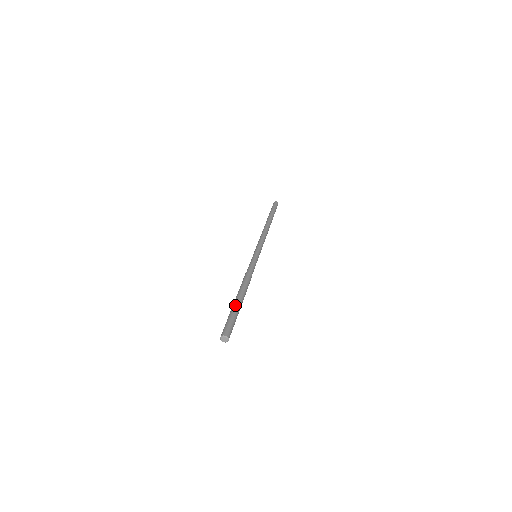
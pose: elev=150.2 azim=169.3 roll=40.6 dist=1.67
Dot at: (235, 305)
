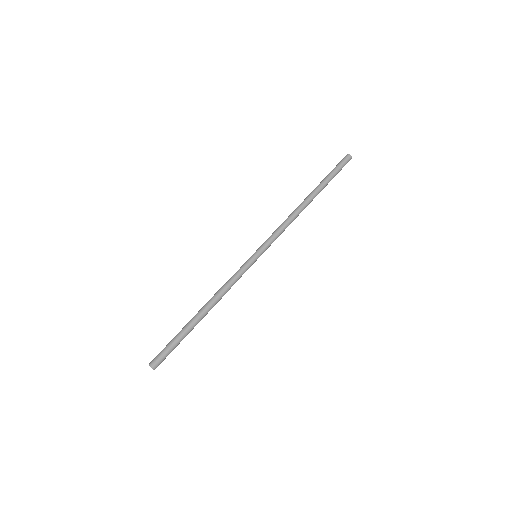
Dot at: (183, 330)
